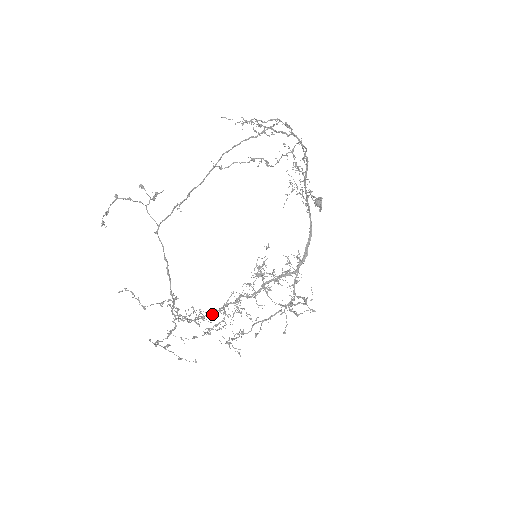
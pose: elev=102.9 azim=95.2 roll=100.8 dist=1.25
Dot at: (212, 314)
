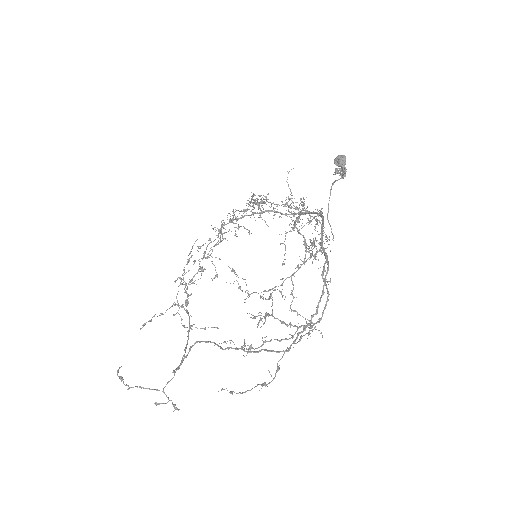
Dot at: occluded
